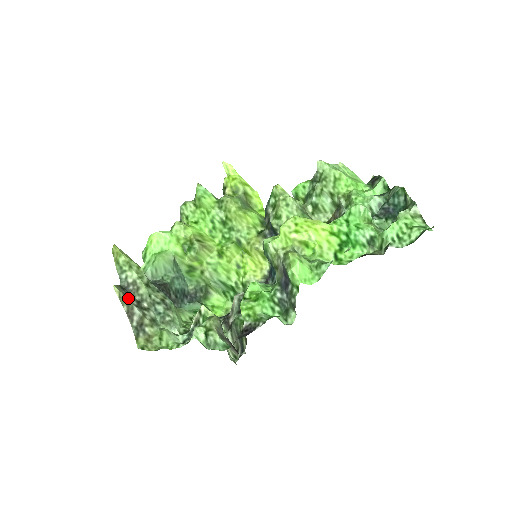
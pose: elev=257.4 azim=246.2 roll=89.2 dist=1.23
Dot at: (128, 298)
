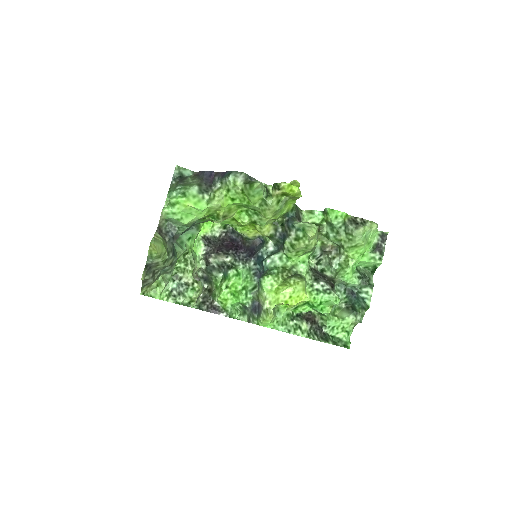
Dot at: (148, 275)
